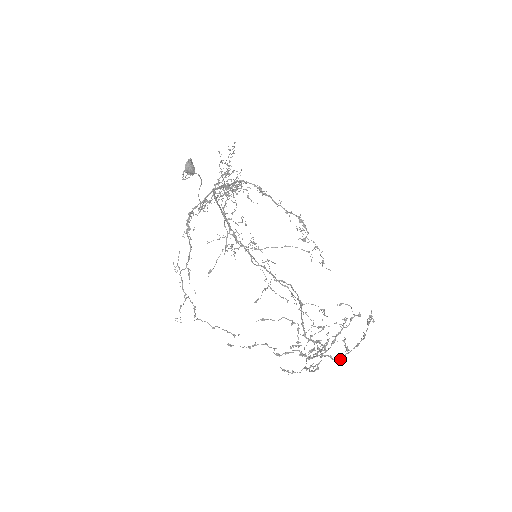
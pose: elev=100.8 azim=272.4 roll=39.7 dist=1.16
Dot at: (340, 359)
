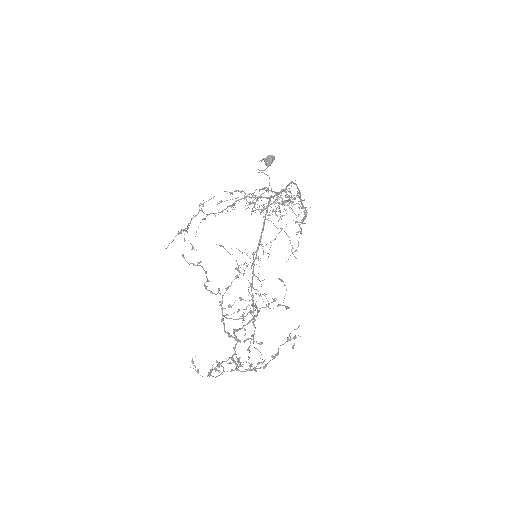
Dot at: (242, 371)
